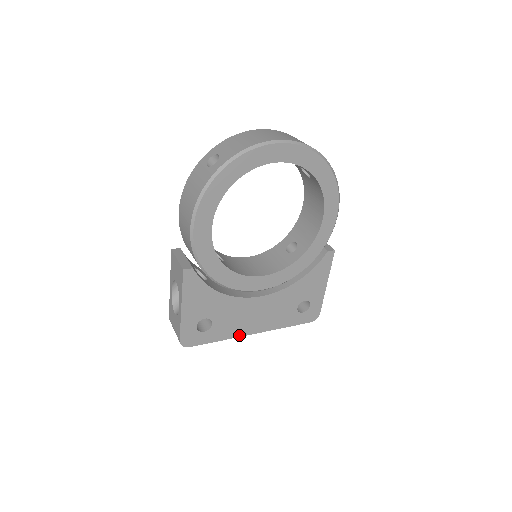
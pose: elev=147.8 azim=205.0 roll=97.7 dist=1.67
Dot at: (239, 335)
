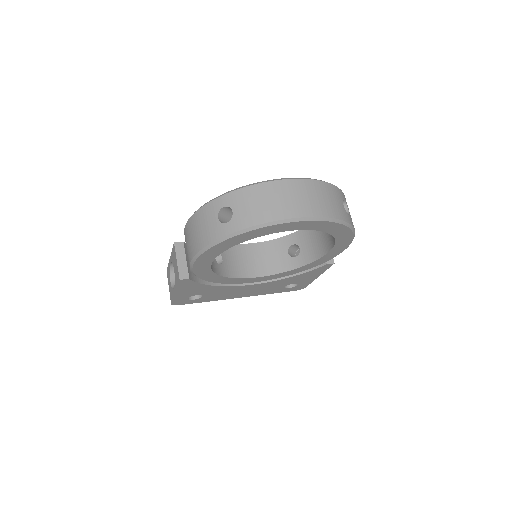
Dot at: occluded
